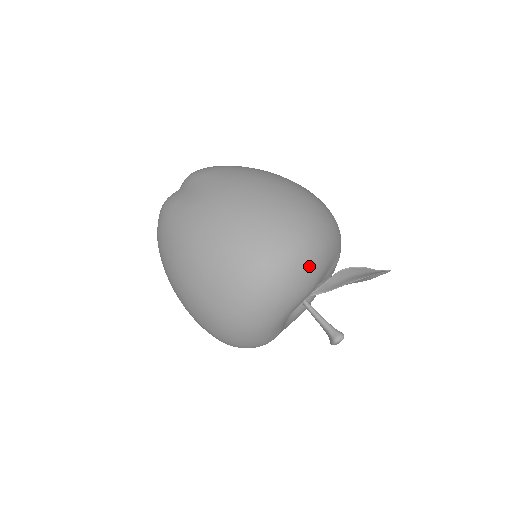
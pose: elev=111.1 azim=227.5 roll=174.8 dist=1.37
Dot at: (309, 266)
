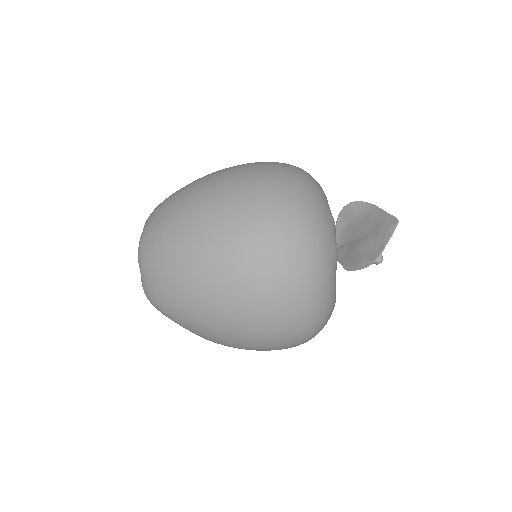
Dot at: (325, 324)
